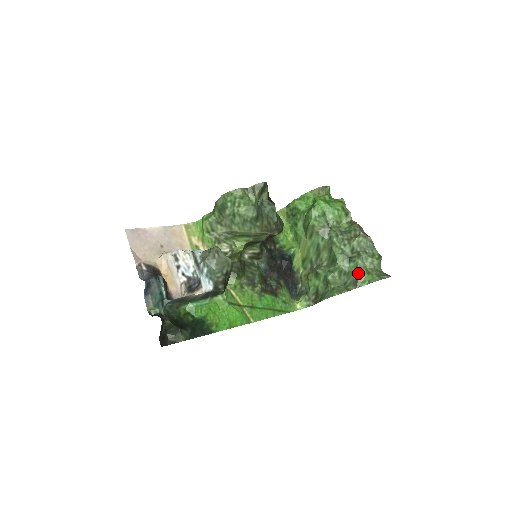
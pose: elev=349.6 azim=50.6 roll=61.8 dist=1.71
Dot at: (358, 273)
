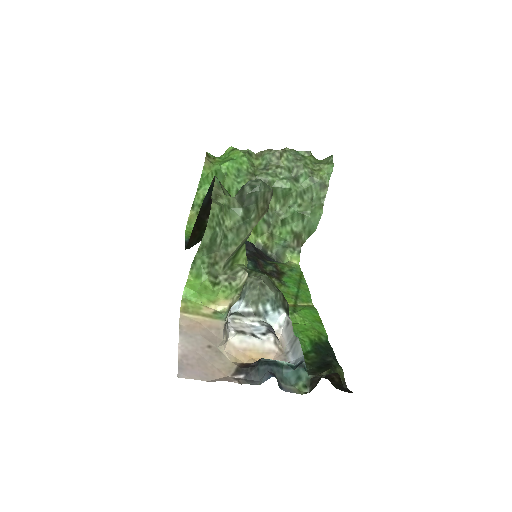
Dot at: (316, 178)
